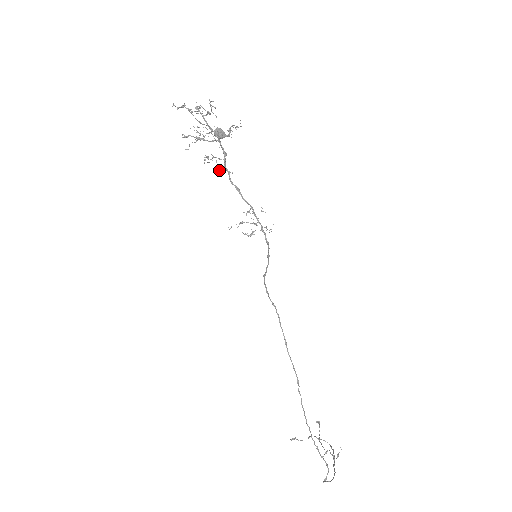
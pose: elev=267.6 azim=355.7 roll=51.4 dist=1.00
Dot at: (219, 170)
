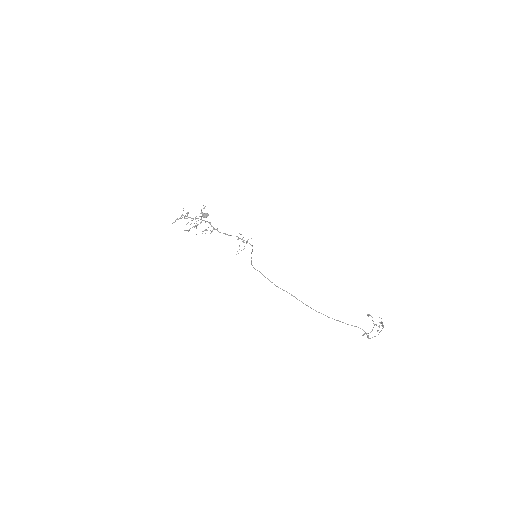
Dot at: occluded
